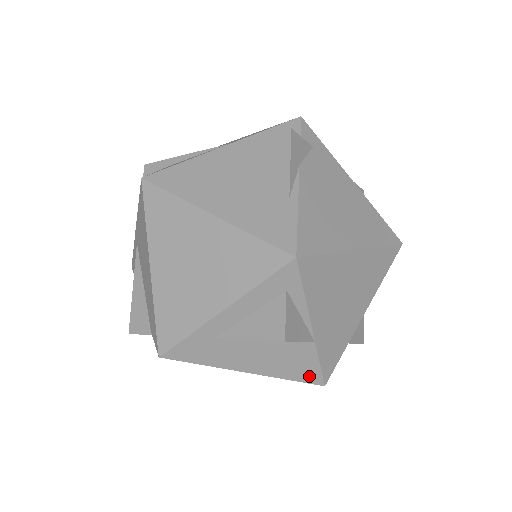
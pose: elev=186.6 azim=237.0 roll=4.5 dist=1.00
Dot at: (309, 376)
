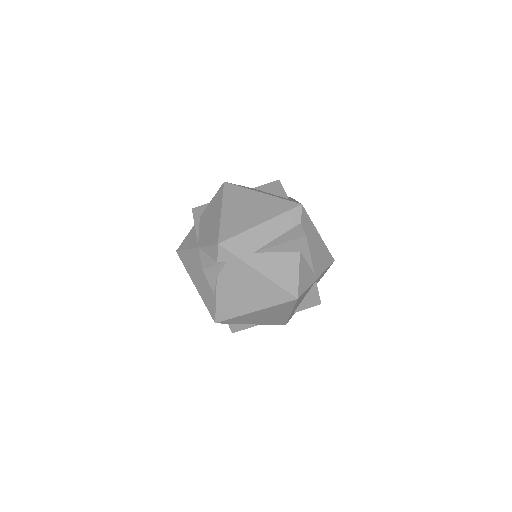
Dot at: occluded
